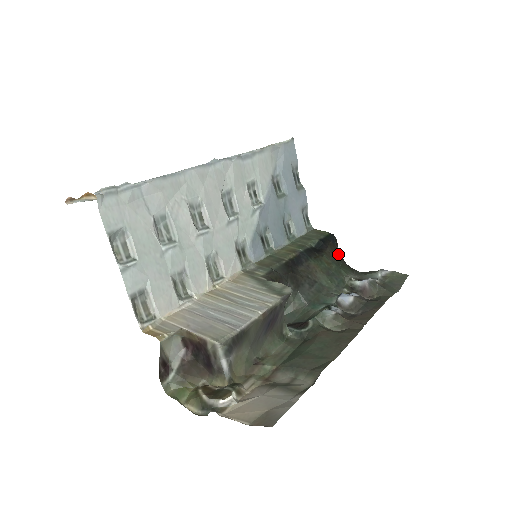
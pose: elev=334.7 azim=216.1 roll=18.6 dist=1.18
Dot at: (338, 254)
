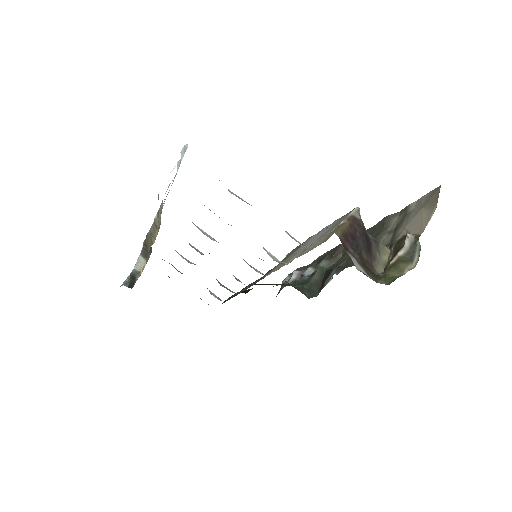
Dot at: occluded
